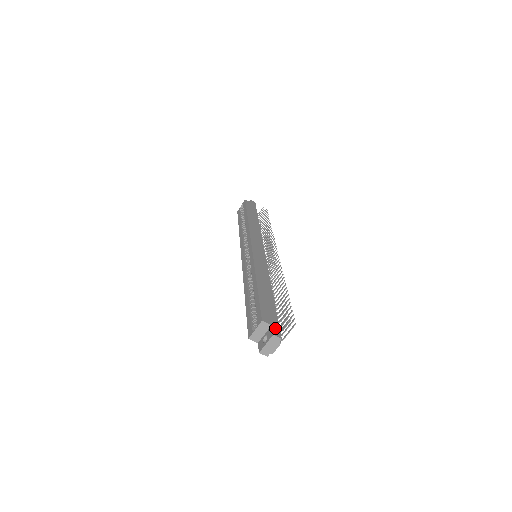
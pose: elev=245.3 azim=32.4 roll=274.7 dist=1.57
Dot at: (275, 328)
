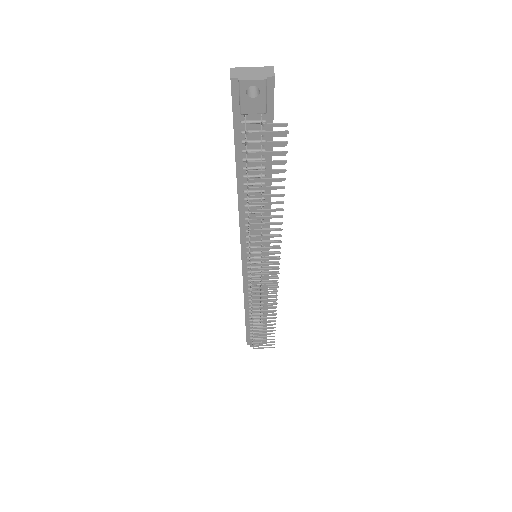
Dot at: occluded
